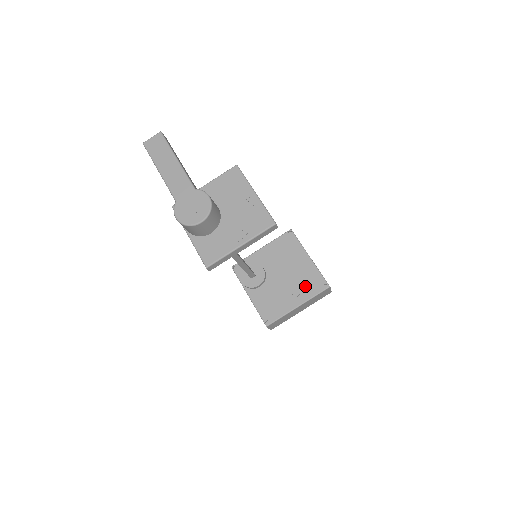
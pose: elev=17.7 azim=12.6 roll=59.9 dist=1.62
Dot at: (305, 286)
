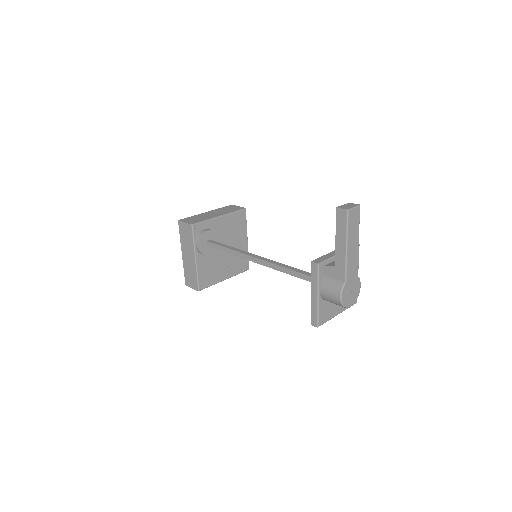
Dot at: (236, 264)
